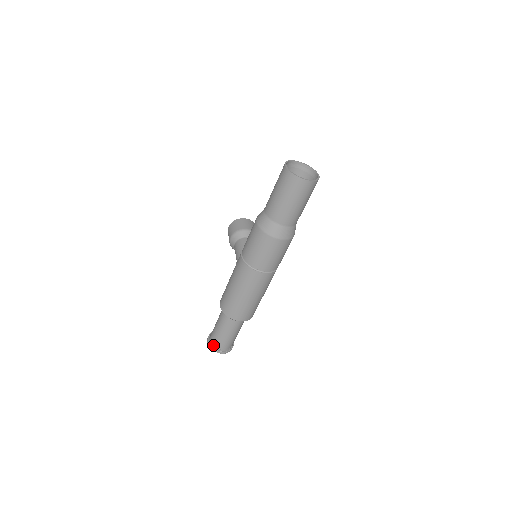
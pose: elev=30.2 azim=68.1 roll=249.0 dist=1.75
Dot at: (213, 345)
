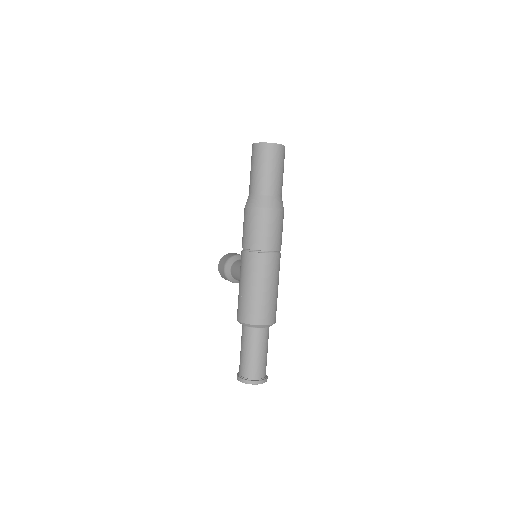
Dot at: (246, 378)
